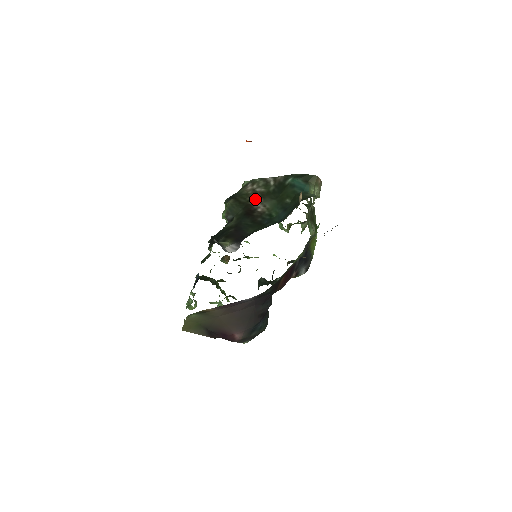
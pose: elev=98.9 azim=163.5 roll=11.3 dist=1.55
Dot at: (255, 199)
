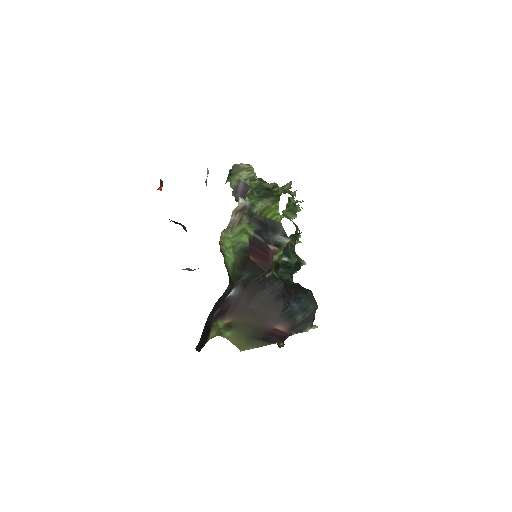
Dot at: occluded
